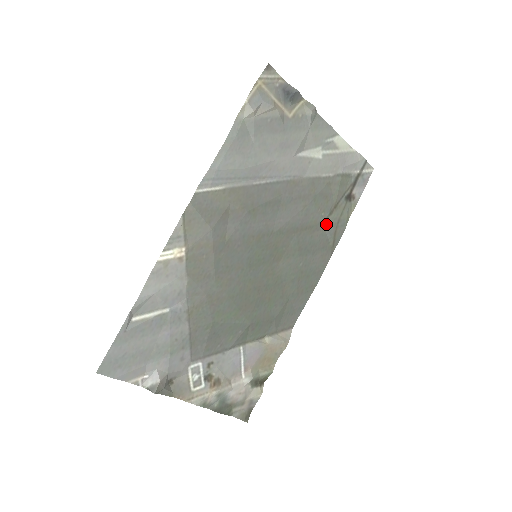
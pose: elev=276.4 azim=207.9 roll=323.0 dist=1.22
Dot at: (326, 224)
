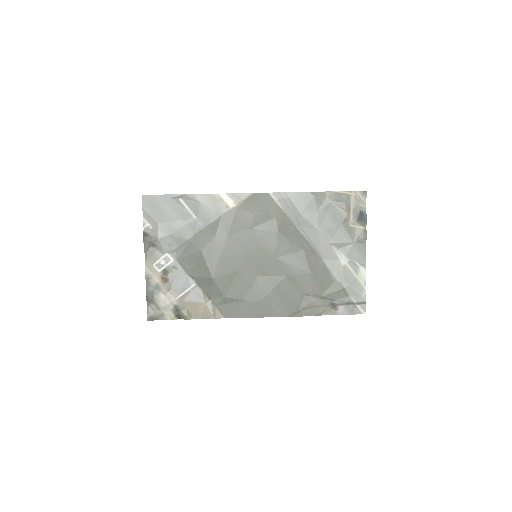
Dot at: (306, 297)
